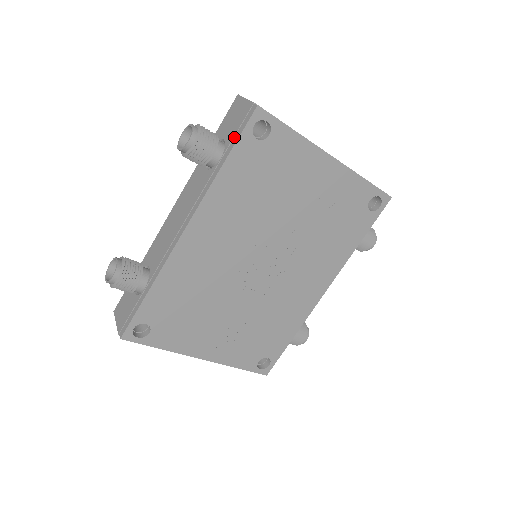
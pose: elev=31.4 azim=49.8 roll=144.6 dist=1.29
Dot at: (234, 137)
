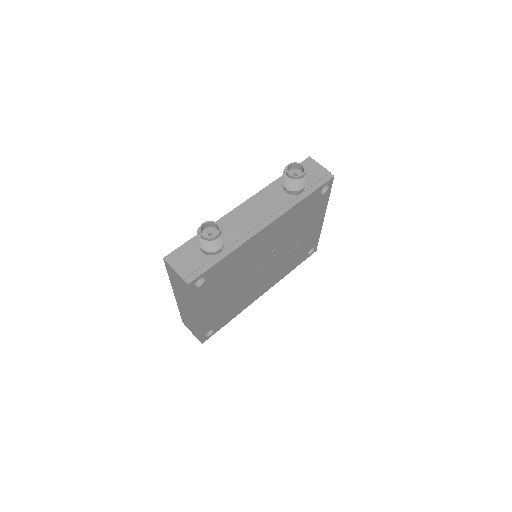
Dot at: (314, 185)
